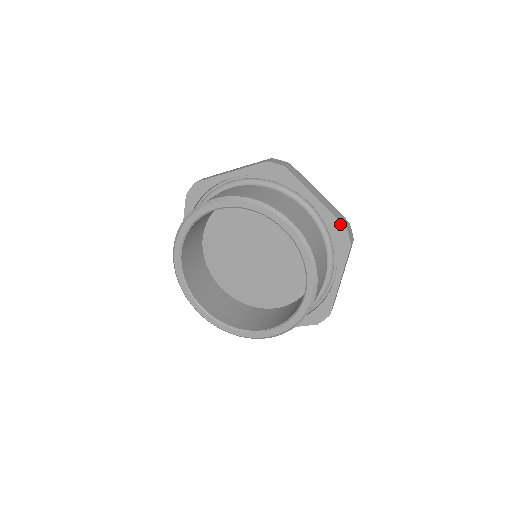
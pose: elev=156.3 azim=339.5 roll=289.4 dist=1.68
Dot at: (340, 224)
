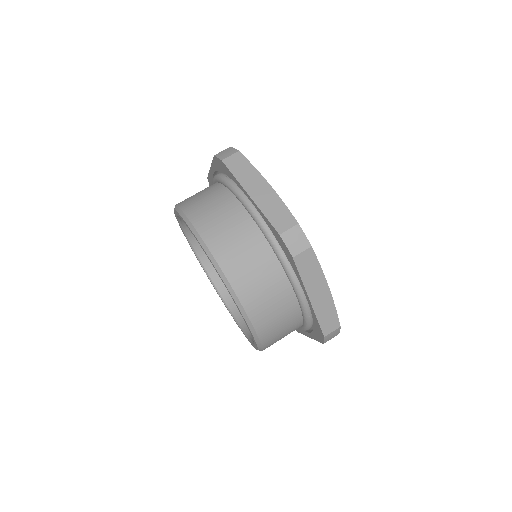
Dot at: (321, 330)
